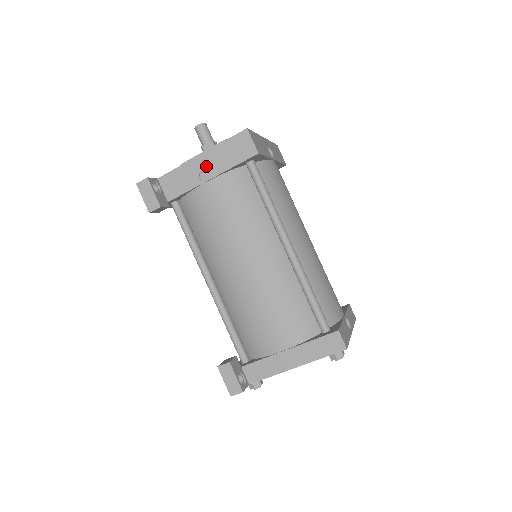
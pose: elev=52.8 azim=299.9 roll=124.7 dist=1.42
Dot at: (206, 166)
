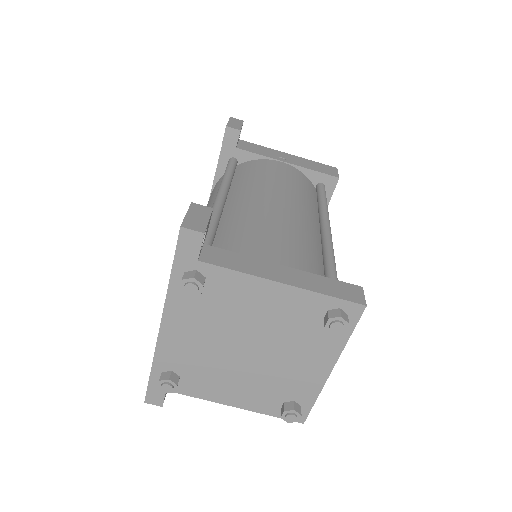
Dot at: (289, 158)
